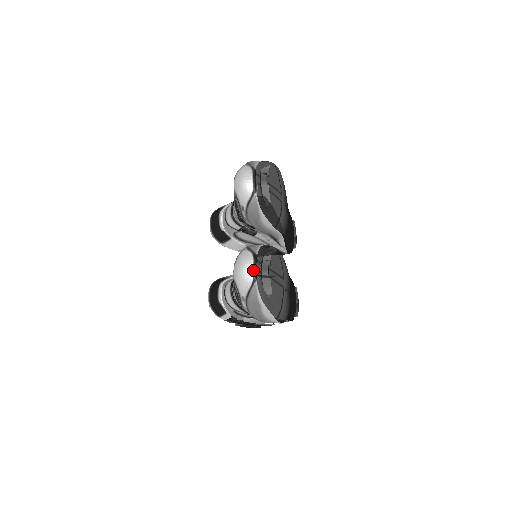
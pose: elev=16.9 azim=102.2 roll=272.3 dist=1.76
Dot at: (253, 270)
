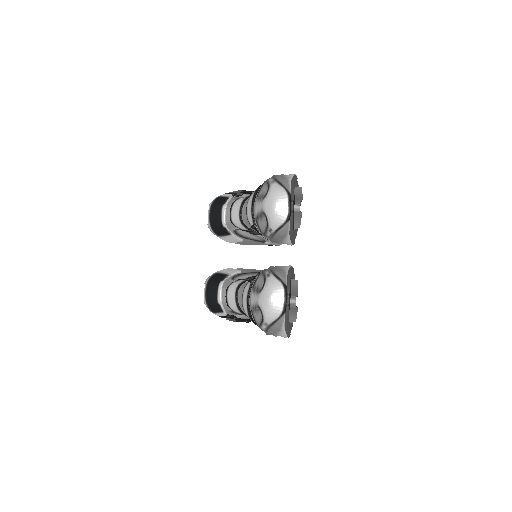
Dot at: (284, 303)
